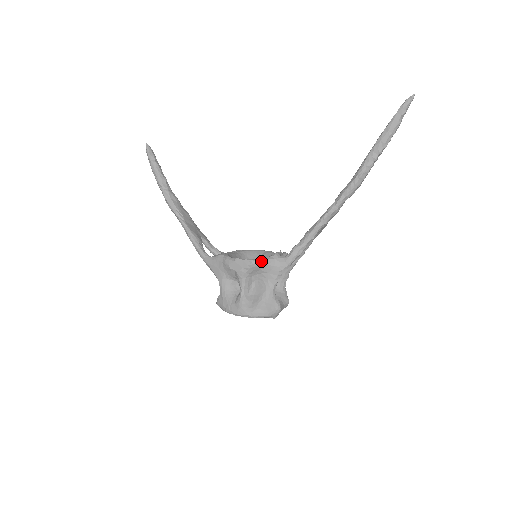
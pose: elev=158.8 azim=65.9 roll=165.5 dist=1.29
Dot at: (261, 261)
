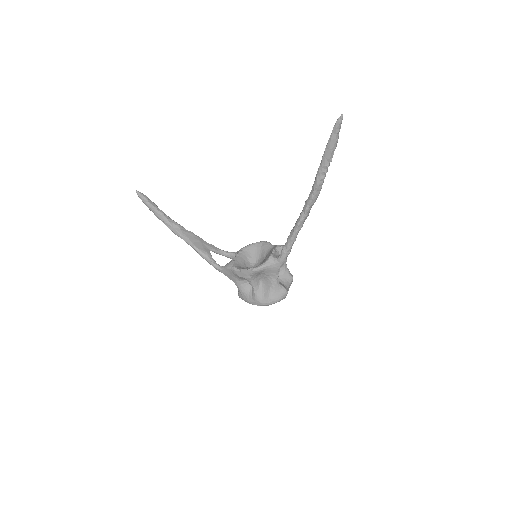
Dot at: (260, 268)
